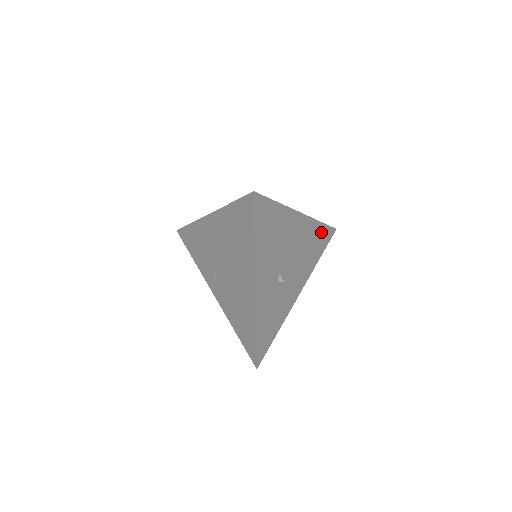
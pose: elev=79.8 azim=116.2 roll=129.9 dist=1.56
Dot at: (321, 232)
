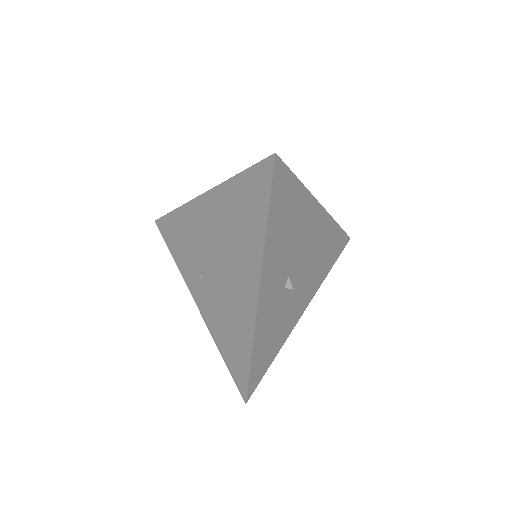
Dot at: (336, 237)
